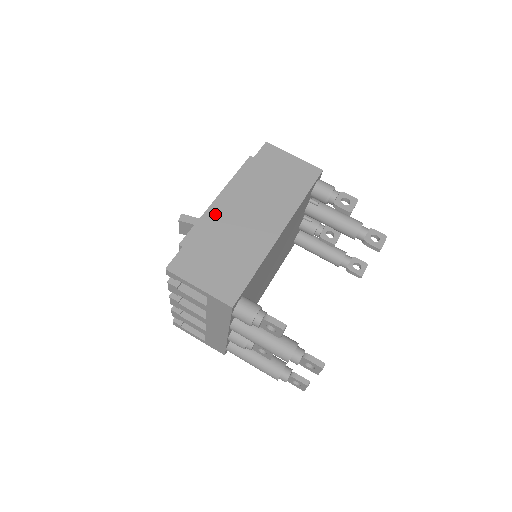
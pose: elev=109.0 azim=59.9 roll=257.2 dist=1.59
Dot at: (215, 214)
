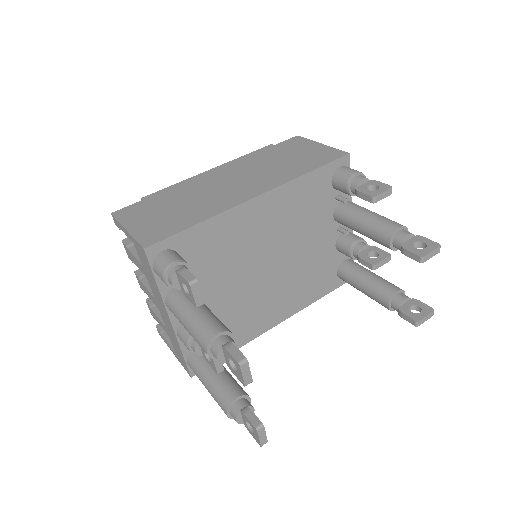
Dot at: (197, 180)
